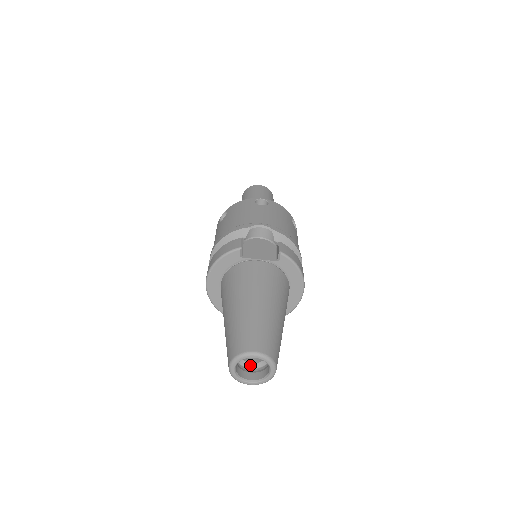
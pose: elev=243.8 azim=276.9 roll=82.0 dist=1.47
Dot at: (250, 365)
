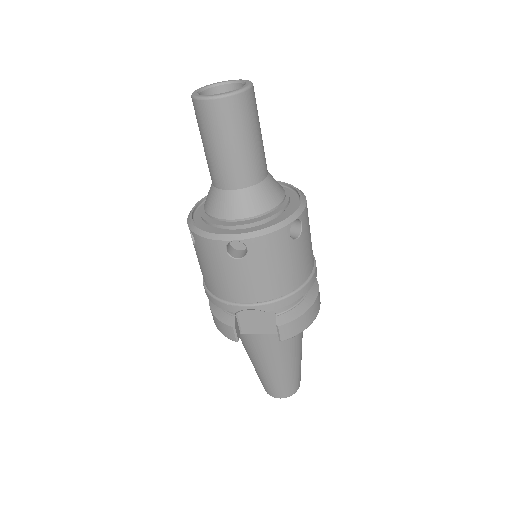
Dot at: occluded
